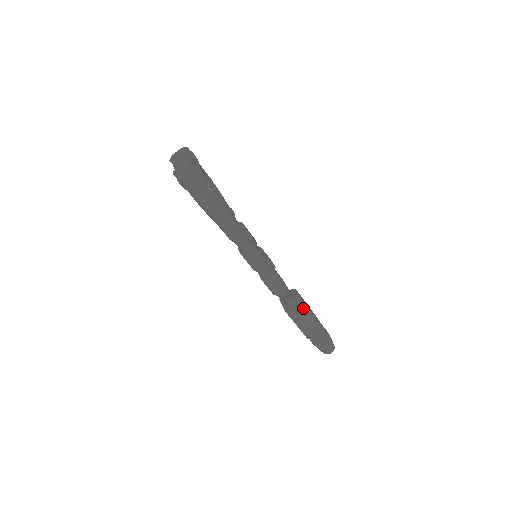
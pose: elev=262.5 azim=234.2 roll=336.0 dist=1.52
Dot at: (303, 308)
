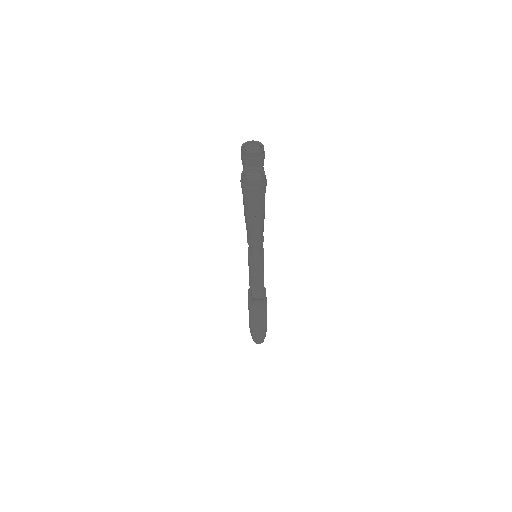
Dot at: (263, 310)
